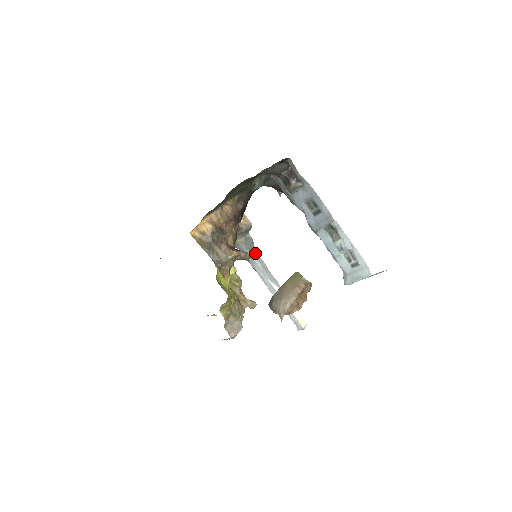
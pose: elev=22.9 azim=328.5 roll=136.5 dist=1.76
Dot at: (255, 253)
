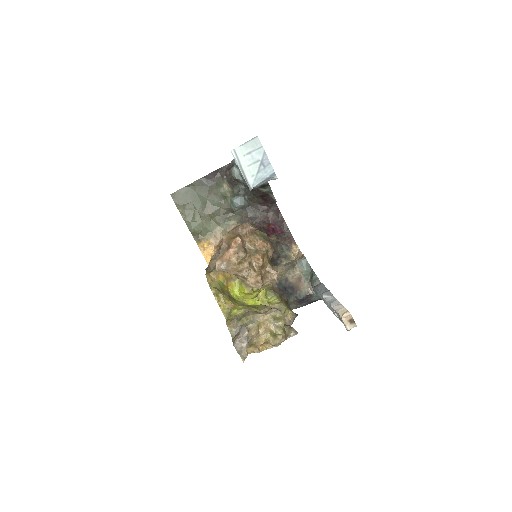
Dot at: (319, 283)
